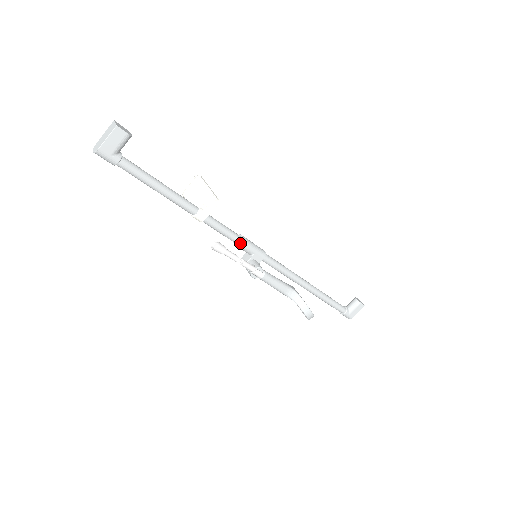
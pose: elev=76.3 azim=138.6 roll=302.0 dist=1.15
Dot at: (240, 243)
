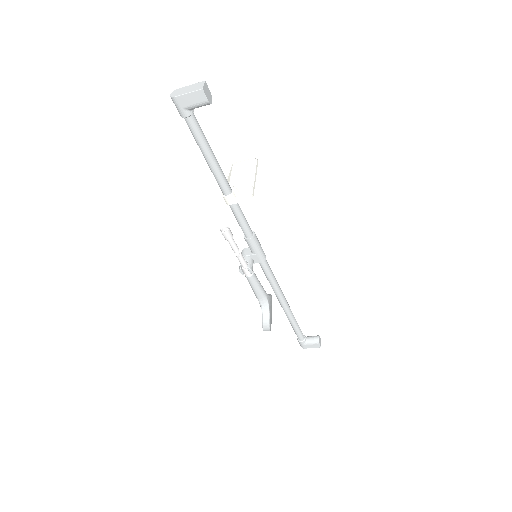
Dot at: (249, 239)
